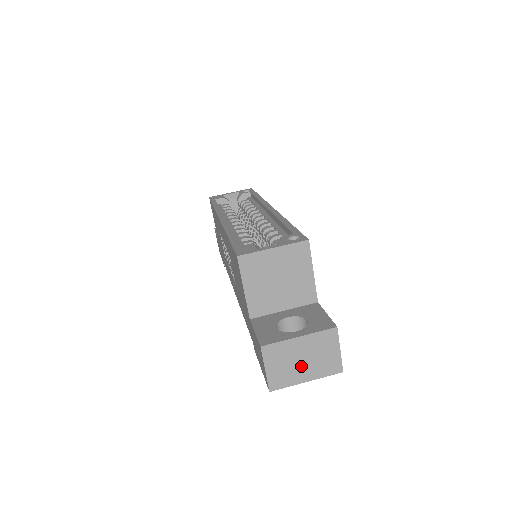
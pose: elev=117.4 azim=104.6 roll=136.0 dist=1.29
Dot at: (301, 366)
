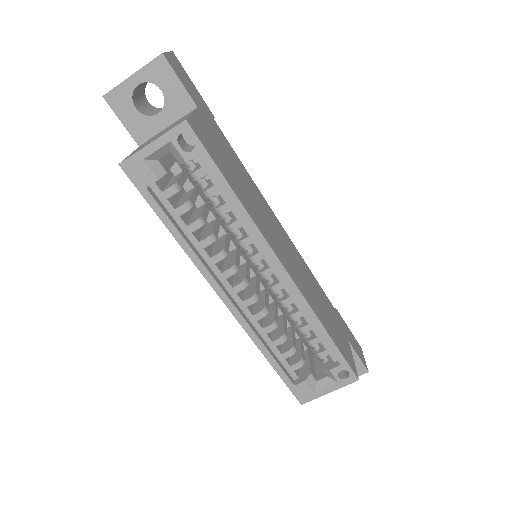
Dot at: occluded
